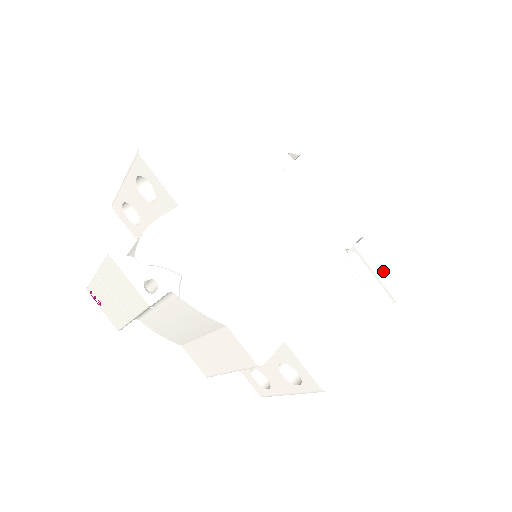
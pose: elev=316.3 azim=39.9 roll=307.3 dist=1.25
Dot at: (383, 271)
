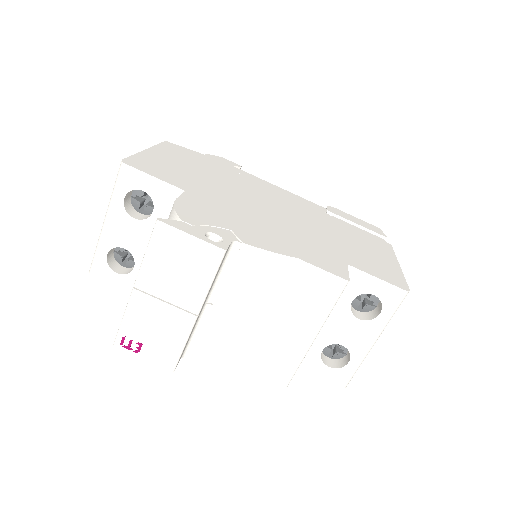
Dot at: (360, 222)
